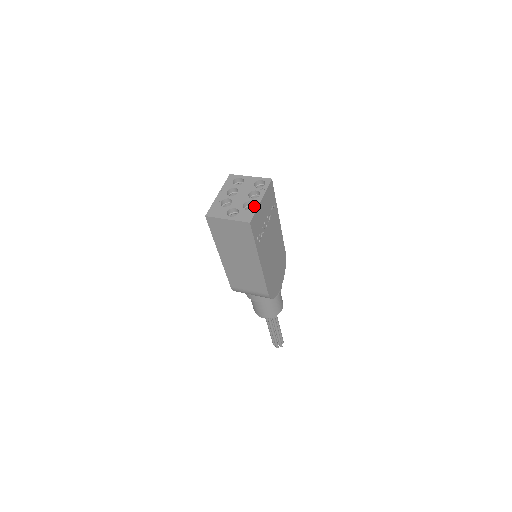
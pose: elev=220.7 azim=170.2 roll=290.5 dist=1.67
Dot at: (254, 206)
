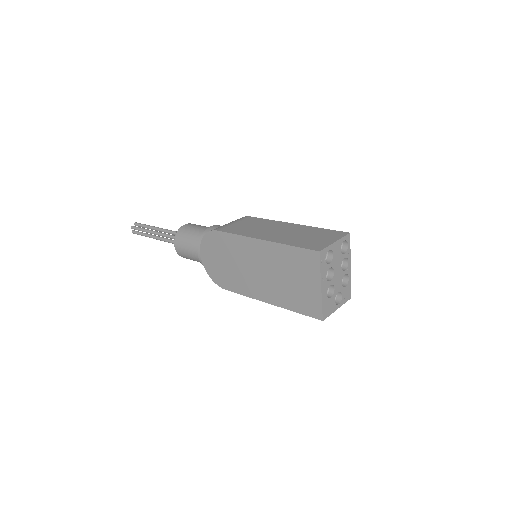
Dot at: (349, 278)
